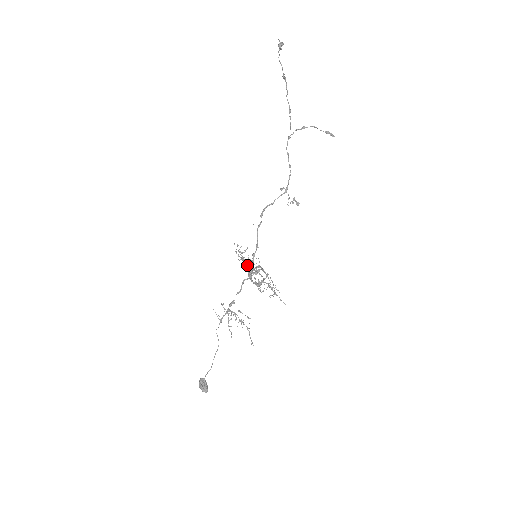
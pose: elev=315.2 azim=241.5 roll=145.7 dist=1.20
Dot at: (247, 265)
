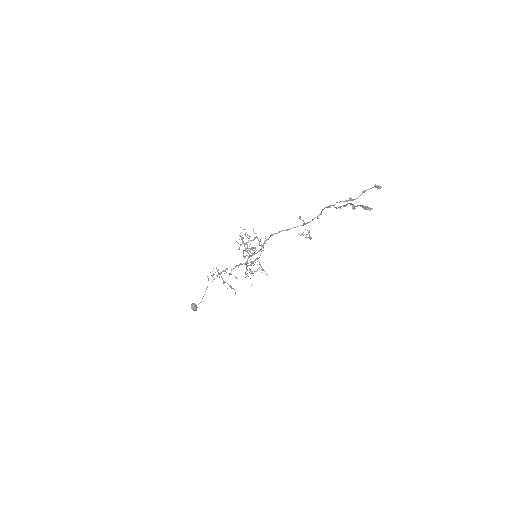
Dot at: occluded
